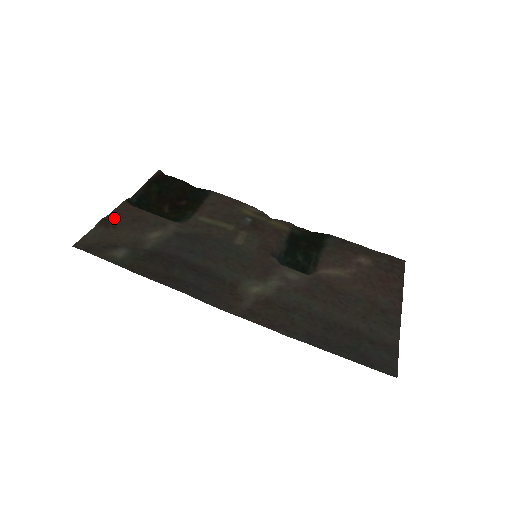
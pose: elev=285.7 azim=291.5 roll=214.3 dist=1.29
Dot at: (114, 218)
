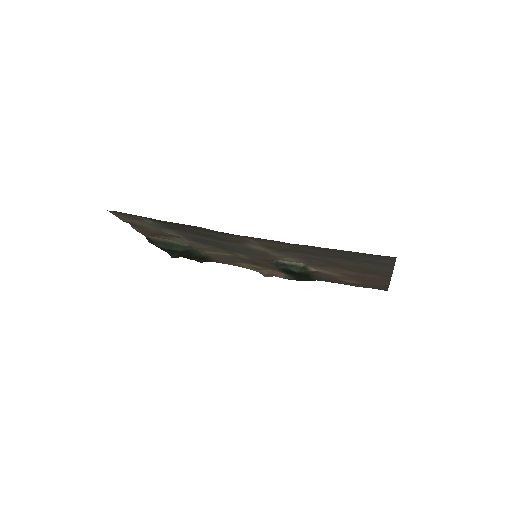
Dot at: (138, 229)
